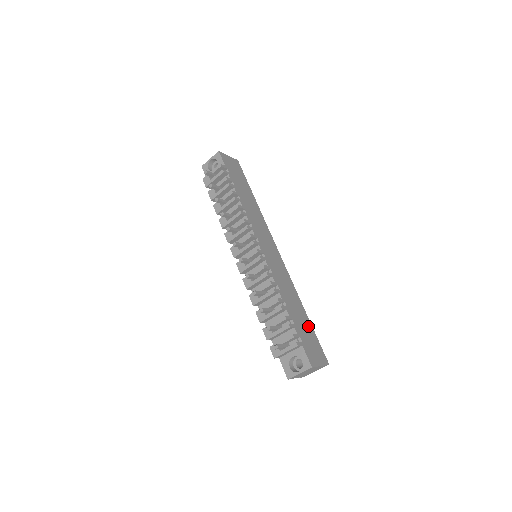
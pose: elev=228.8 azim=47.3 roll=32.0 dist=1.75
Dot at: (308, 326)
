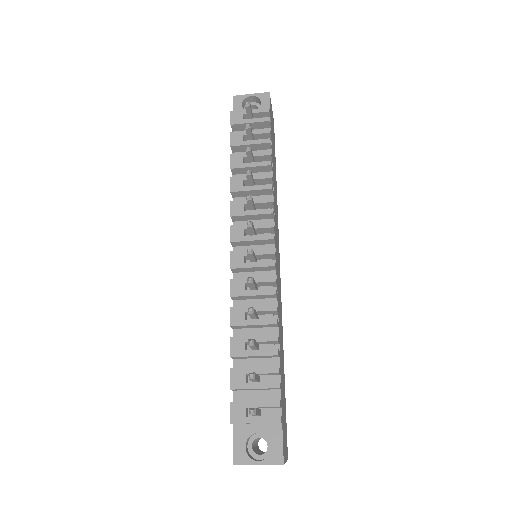
Dot at: (284, 391)
